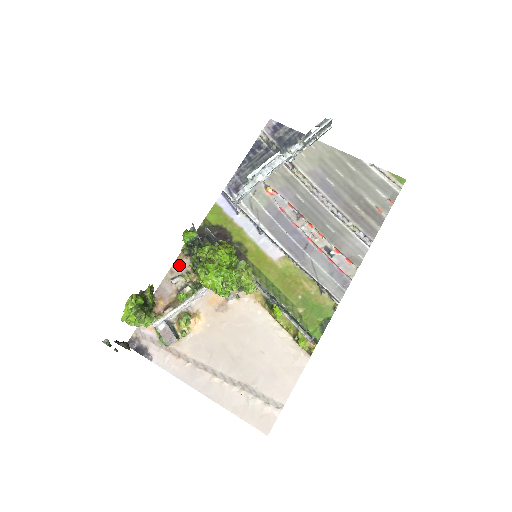
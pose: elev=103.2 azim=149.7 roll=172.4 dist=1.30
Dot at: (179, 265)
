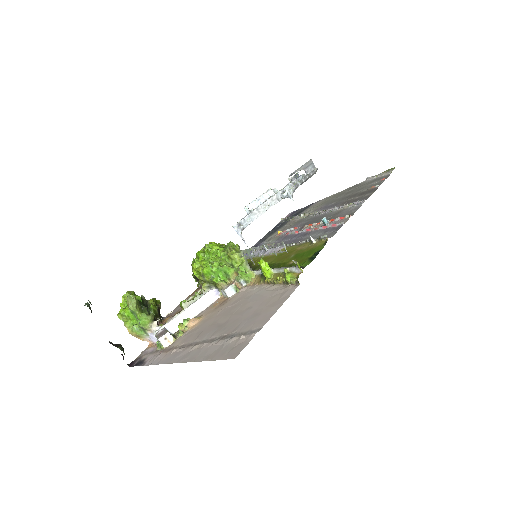
Dot at: (192, 295)
